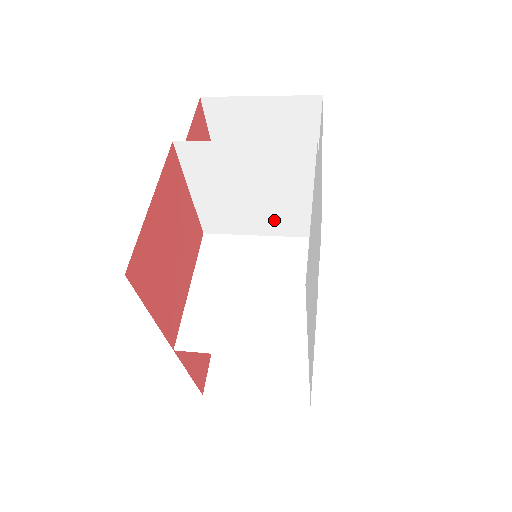
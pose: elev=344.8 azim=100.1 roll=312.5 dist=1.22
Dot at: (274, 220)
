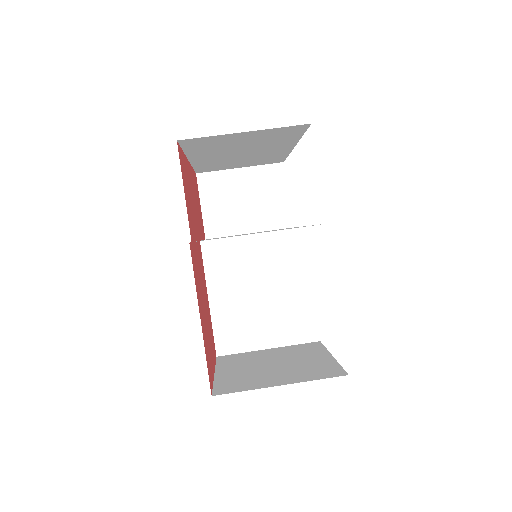
Dot at: occluded
